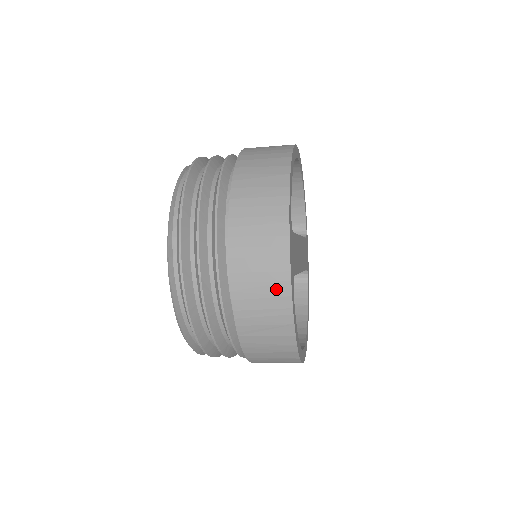
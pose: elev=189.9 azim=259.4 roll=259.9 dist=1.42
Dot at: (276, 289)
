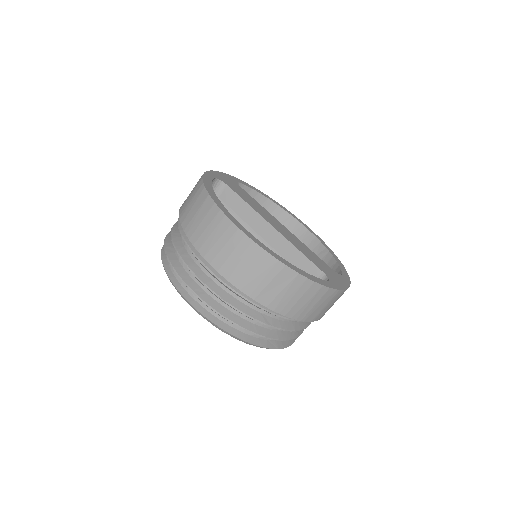
Dot at: occluded
